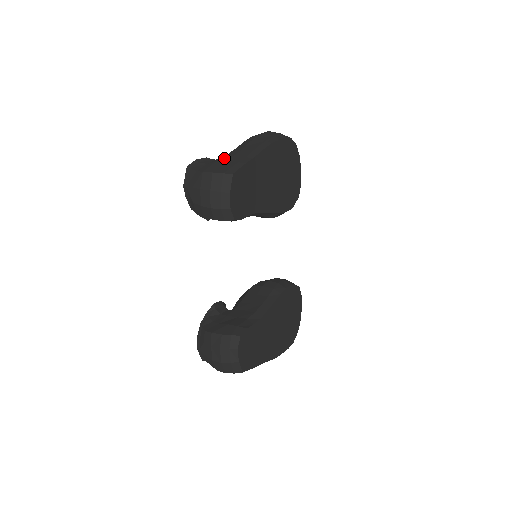
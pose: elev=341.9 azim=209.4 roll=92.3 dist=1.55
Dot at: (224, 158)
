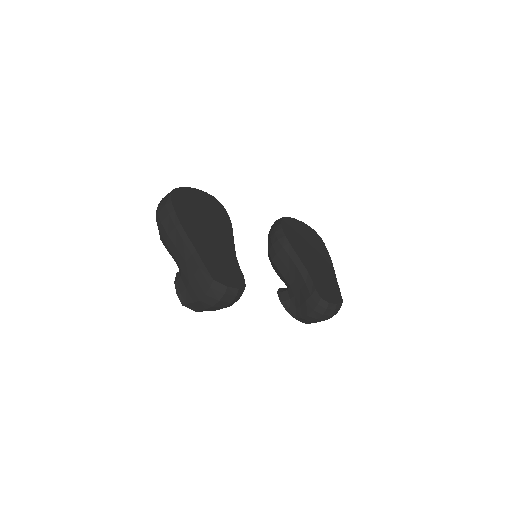
Dot at: (186, 274)
